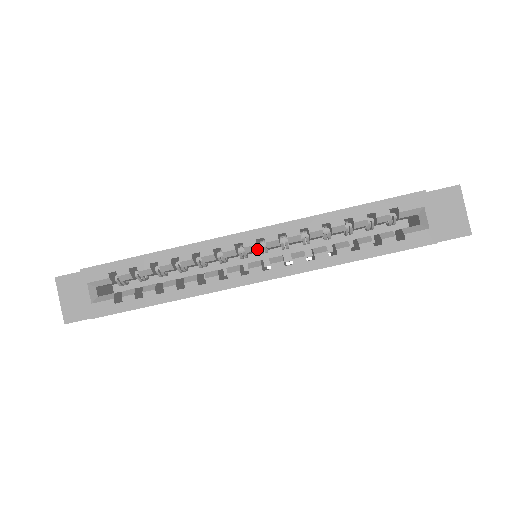
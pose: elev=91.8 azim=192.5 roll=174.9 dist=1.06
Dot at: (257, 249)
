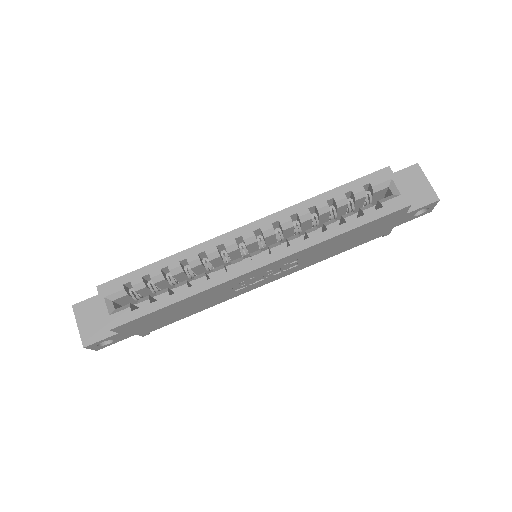
Dot at: (256, 240)
